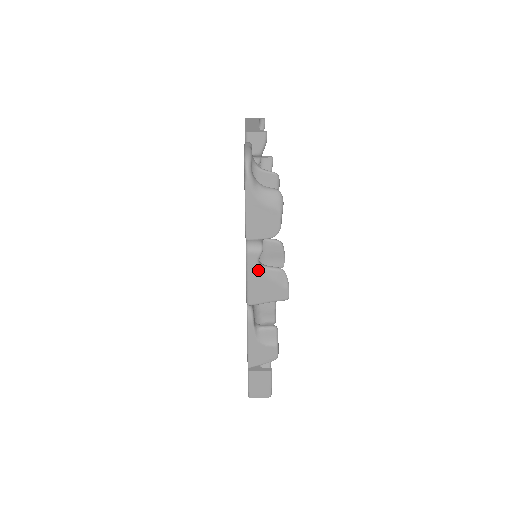
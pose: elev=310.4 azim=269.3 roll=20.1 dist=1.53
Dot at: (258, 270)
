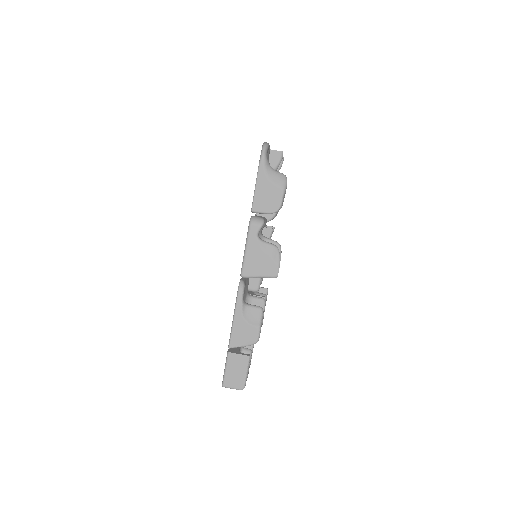
Dot at: (256, 242)
